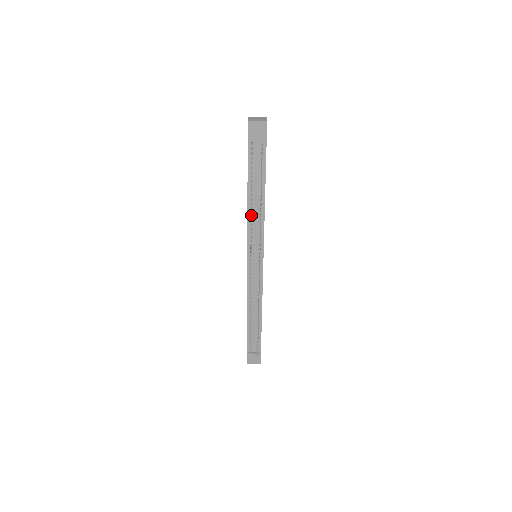
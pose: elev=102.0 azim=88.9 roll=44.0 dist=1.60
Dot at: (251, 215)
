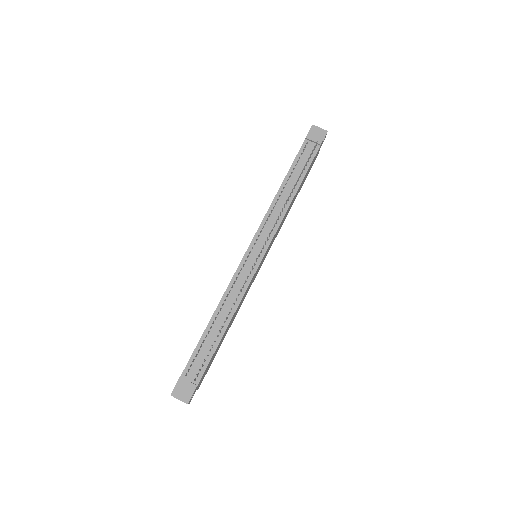
Dot at: (275, 206)
